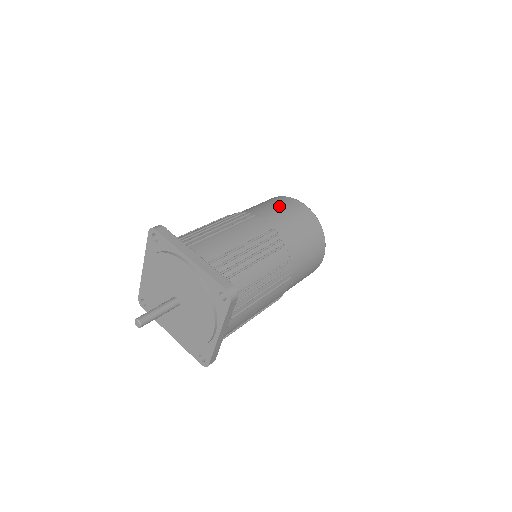
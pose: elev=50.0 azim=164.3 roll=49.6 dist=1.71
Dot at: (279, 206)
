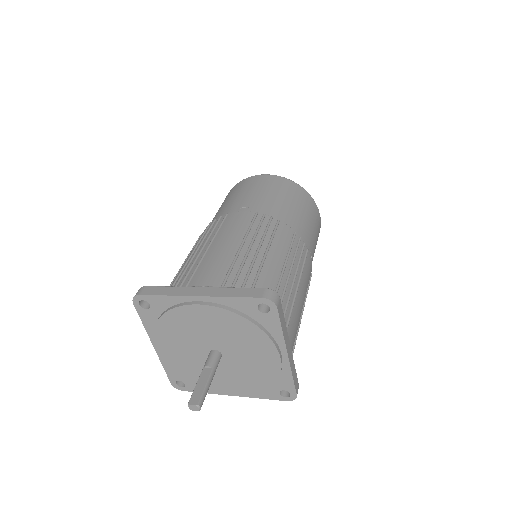
Dot at: (314, 225)
